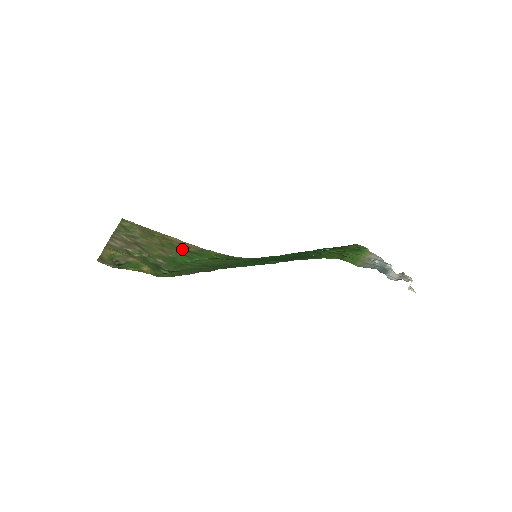
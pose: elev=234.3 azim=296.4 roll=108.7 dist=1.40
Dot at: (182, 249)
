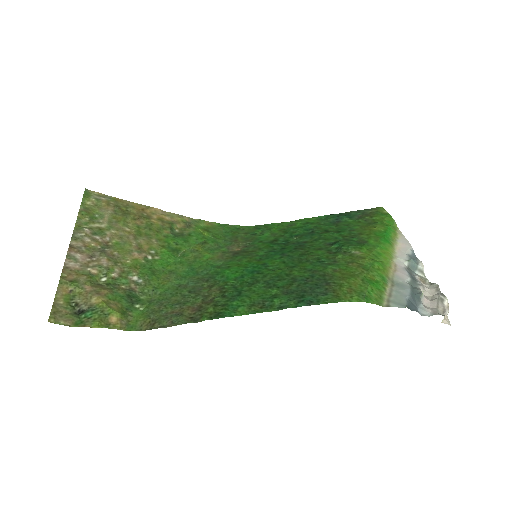
Dot at: (164, 232)
